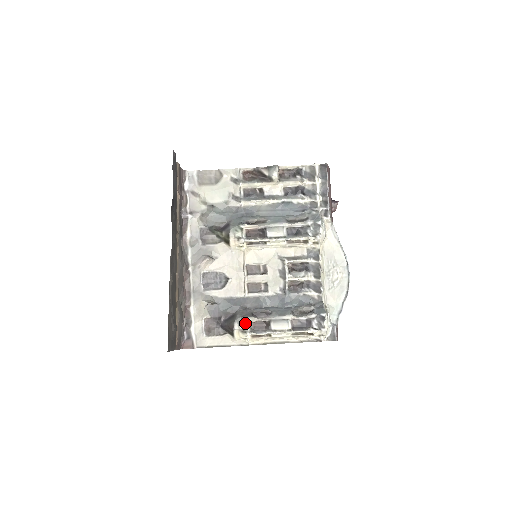
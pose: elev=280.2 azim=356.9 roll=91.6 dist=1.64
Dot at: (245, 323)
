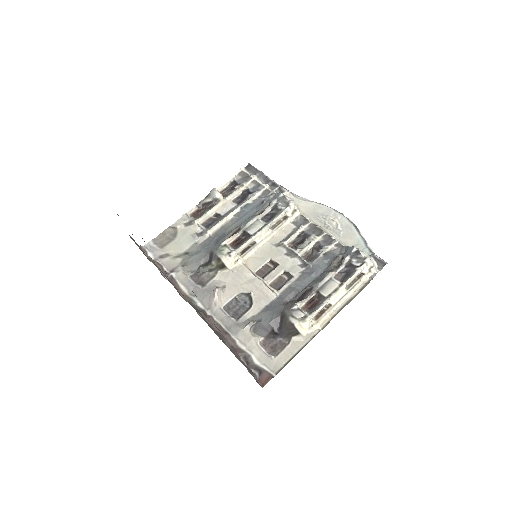
Dot at: (298, 310)
